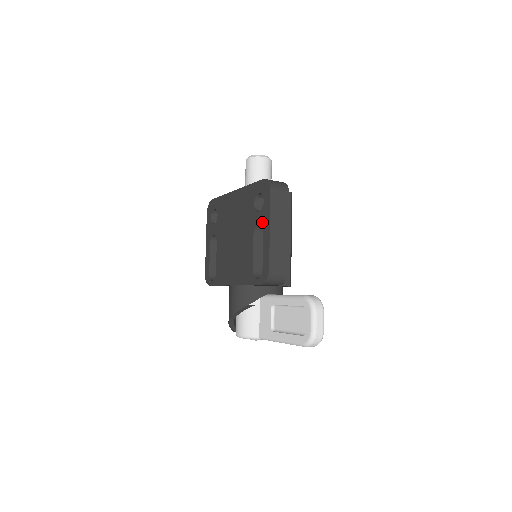
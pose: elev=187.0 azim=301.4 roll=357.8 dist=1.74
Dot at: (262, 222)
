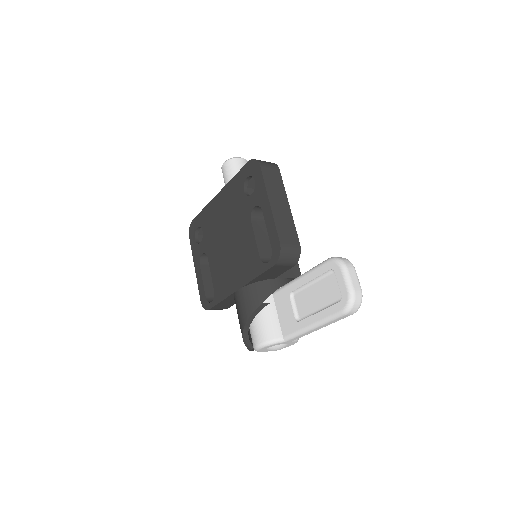
Dot at: (258, 202)
